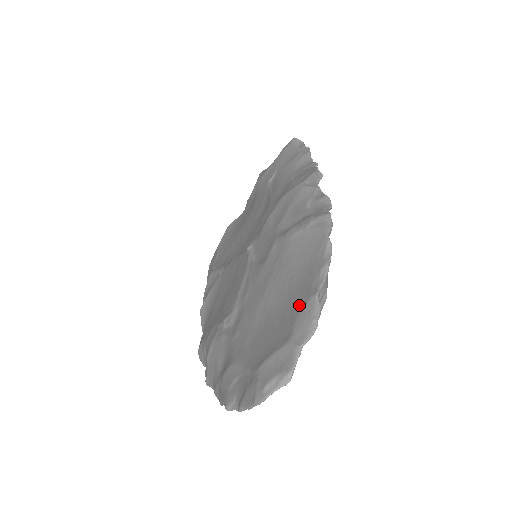
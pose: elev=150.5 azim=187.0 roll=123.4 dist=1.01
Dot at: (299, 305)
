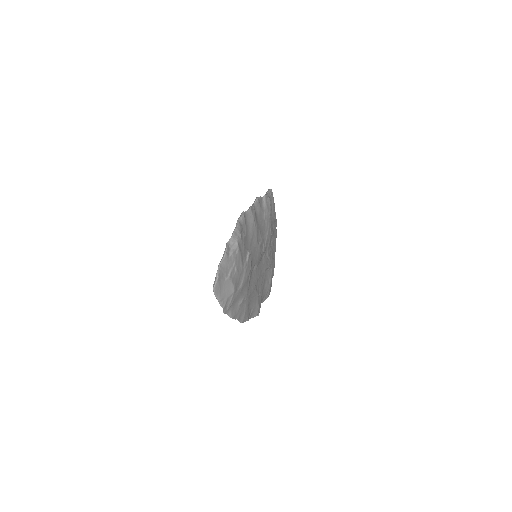
Dot at: occluded
